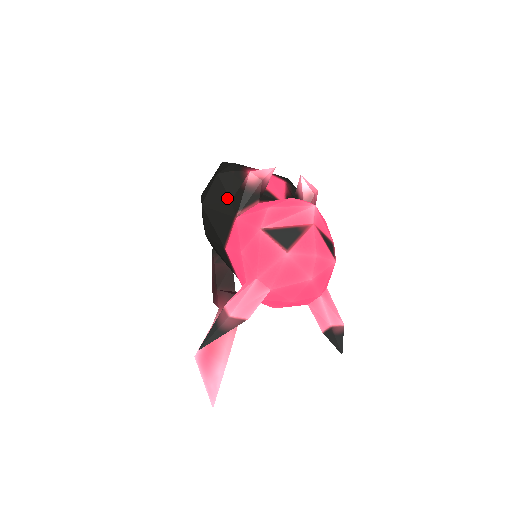
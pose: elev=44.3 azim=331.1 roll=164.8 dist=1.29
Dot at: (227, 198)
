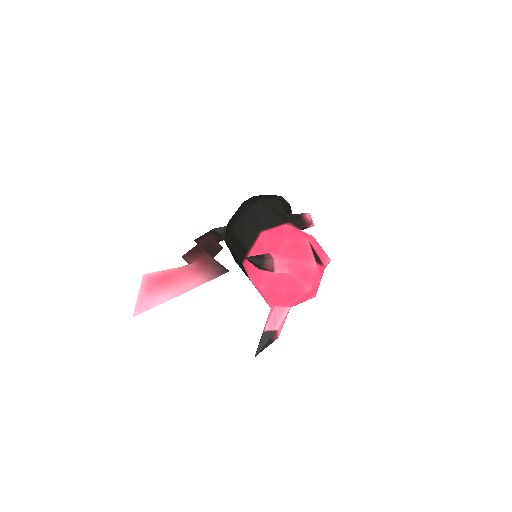
Dot at: (283, 211)
